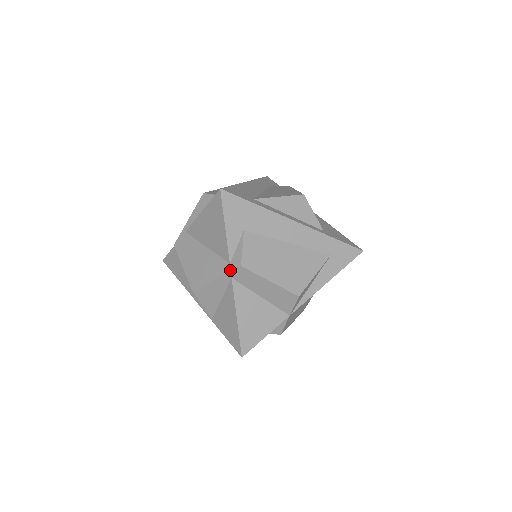
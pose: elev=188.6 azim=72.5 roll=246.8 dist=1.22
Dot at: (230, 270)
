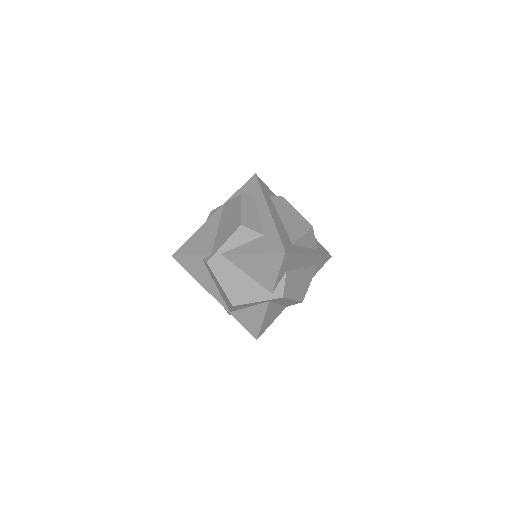
Dot at: (273, 299)
